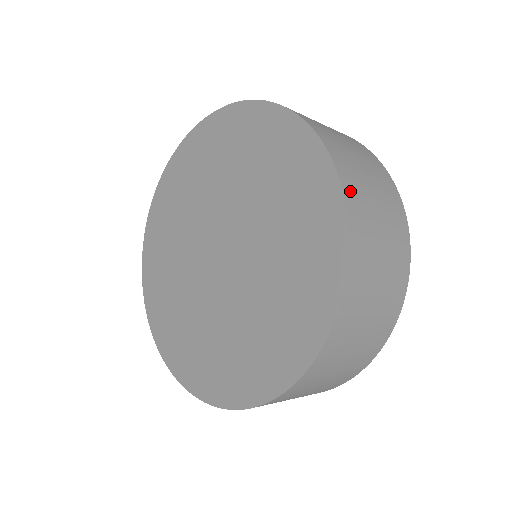
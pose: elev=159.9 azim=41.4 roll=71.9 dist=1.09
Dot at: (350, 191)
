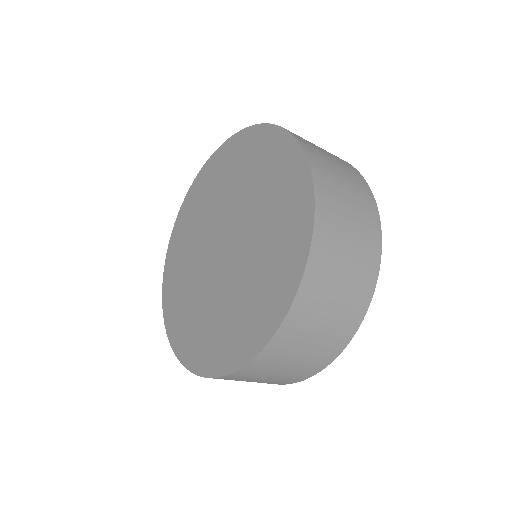
Dot at: (303, 142)
